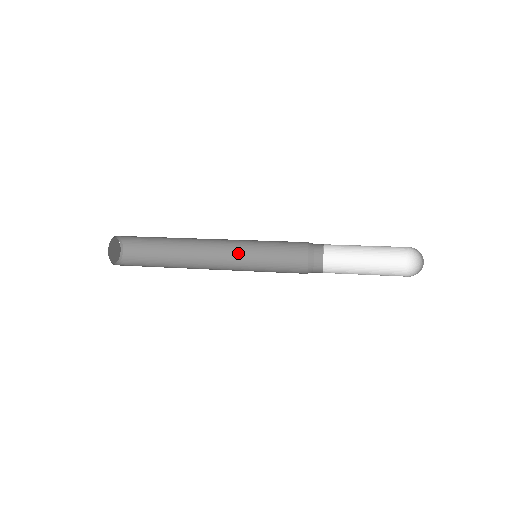
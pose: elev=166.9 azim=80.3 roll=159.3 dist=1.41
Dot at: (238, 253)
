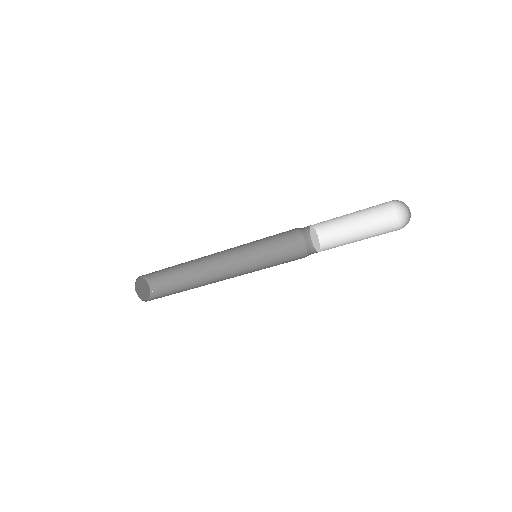
Dot at: (245, 270)
